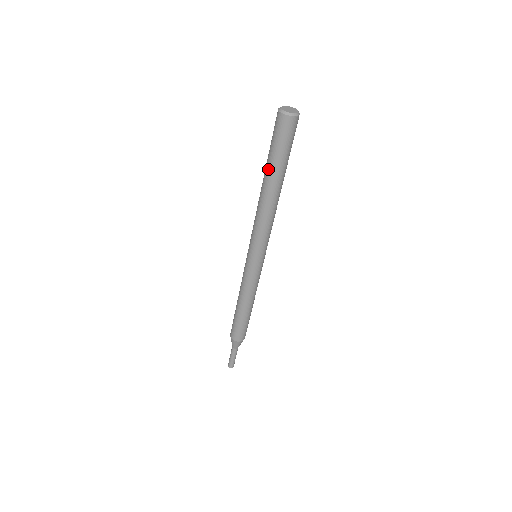
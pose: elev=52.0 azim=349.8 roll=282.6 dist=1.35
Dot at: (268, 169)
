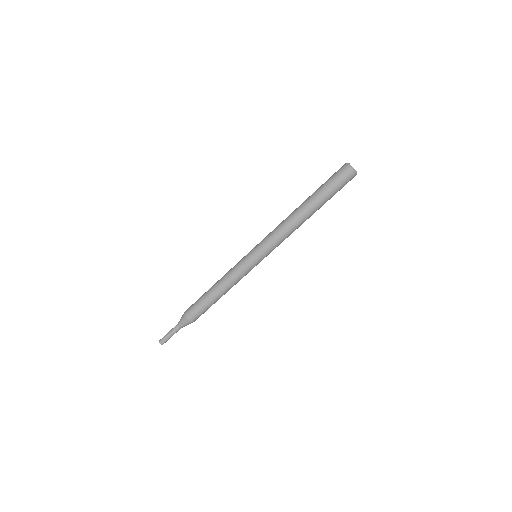
Dot at: (317, 200)
